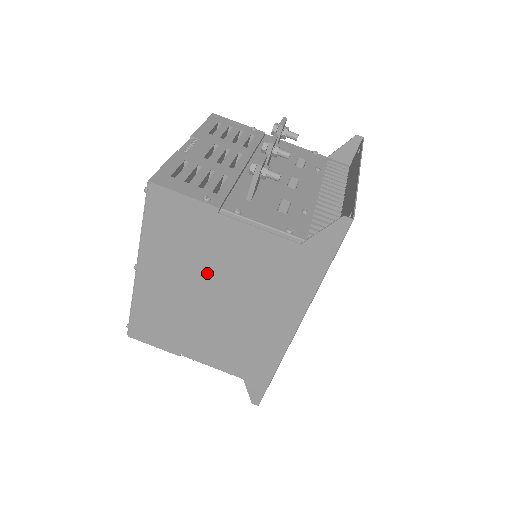
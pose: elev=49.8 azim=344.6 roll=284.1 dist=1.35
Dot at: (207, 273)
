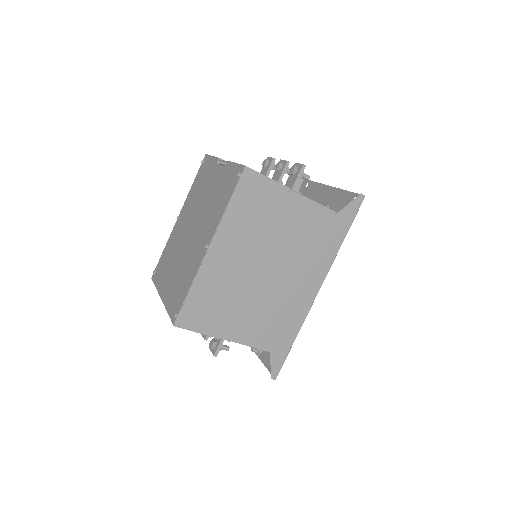
Dot at: (268, 245)
